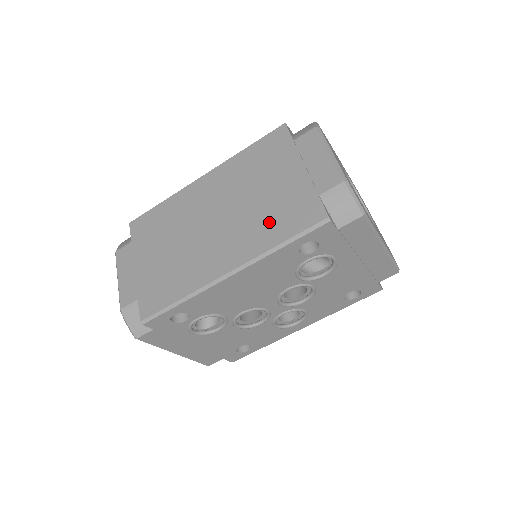
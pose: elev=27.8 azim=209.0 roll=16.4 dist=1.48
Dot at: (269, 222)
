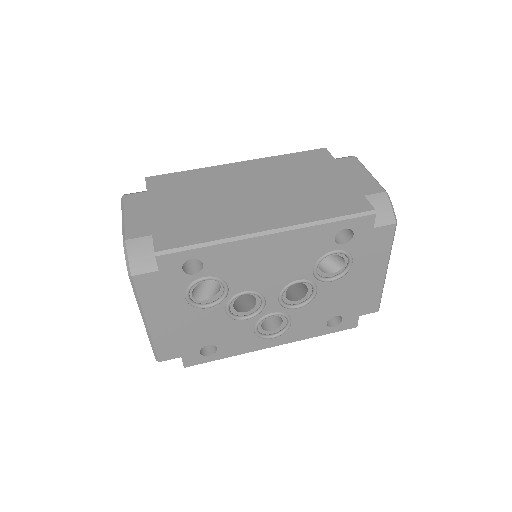
Dot at: (314, 203)
